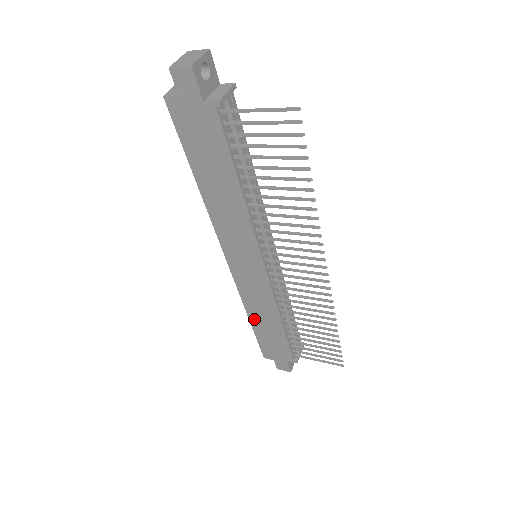
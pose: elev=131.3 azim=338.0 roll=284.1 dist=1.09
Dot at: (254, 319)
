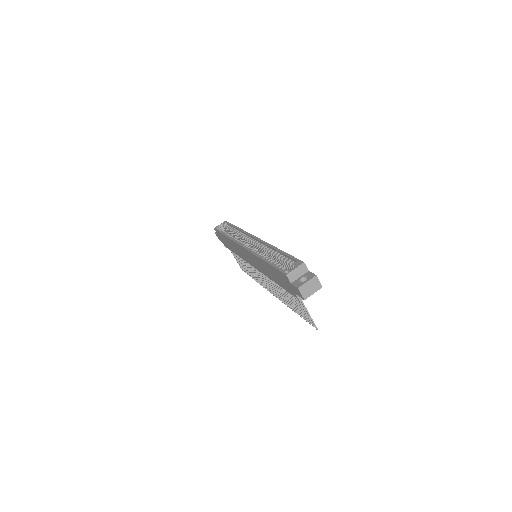
Dot at: (227, 239)
